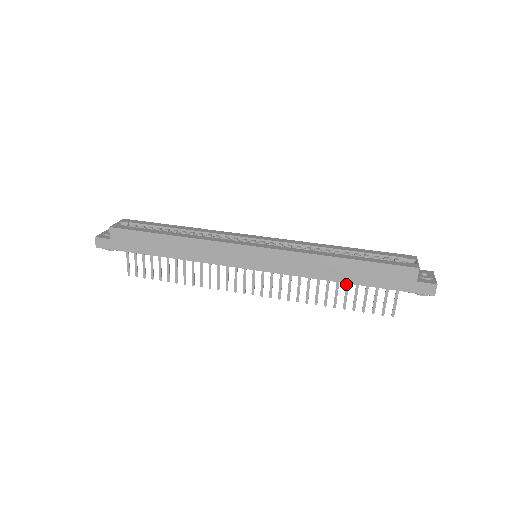
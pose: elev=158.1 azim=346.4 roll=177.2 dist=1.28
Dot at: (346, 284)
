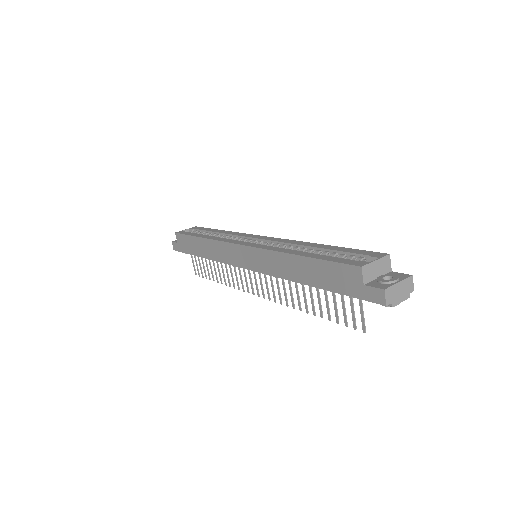
Dot at: occluded
